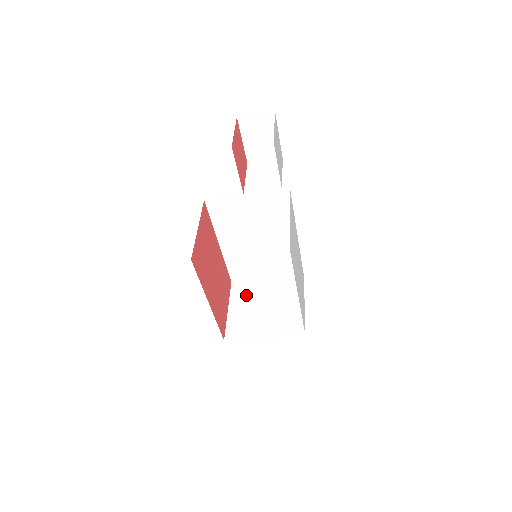
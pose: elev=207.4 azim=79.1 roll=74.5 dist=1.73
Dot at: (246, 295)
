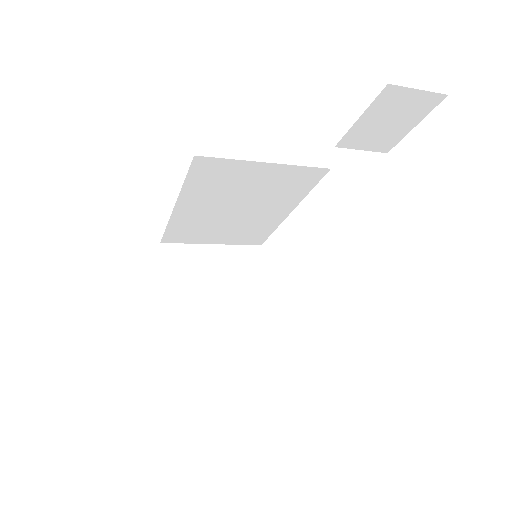
Dot at: (186, 270)
